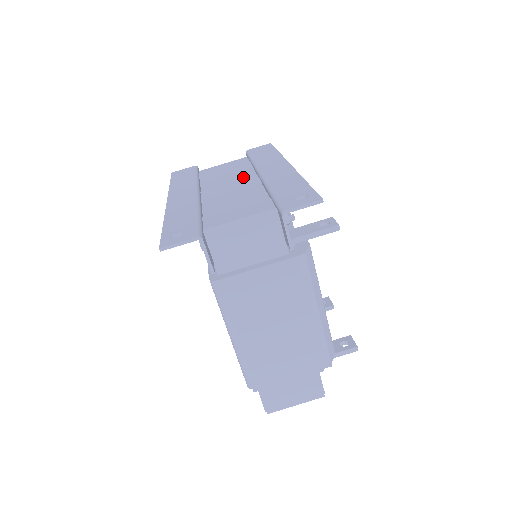
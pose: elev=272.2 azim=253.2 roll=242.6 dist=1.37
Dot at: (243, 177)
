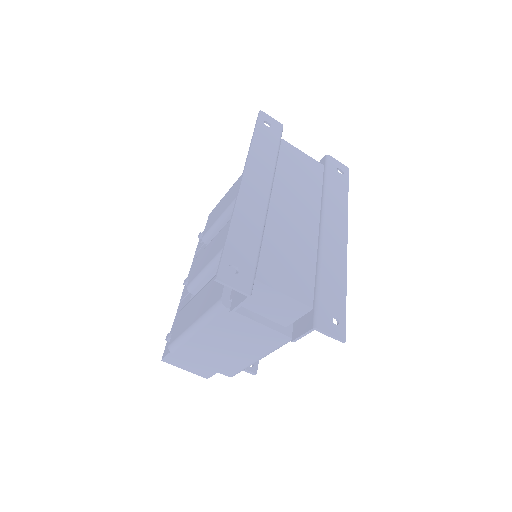
Dot at: (309, 210)
